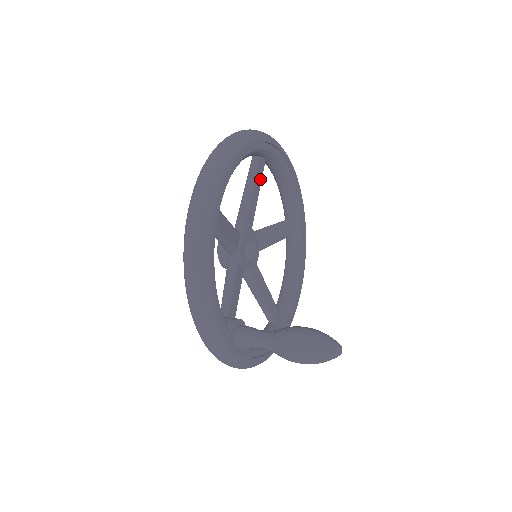
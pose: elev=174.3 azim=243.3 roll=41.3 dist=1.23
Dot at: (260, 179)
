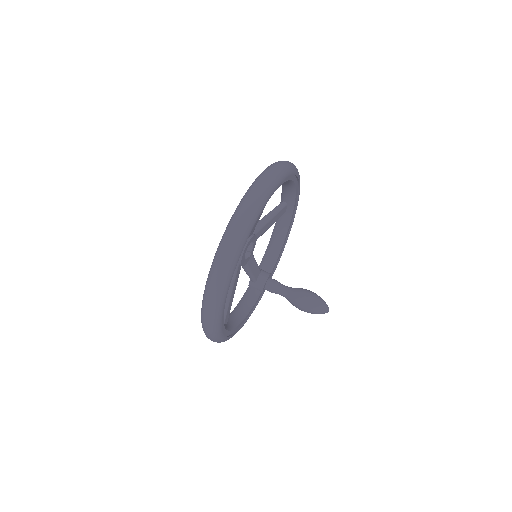
Dot at: occluded
